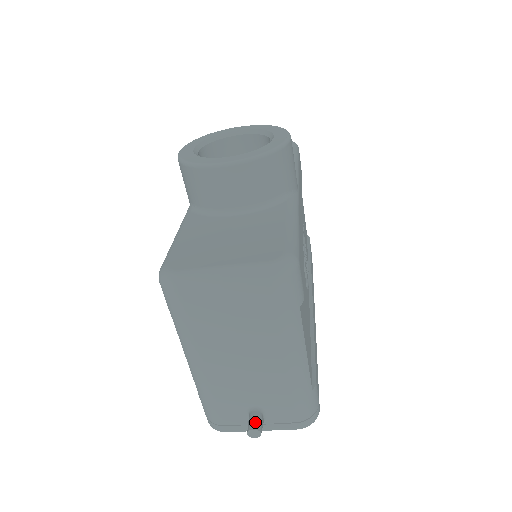
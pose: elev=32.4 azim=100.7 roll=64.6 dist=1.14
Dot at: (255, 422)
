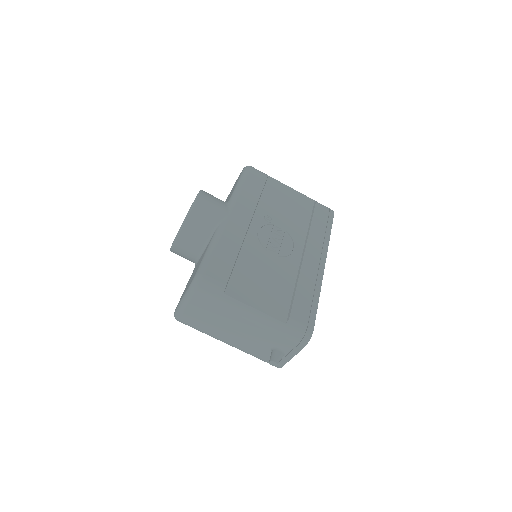
Dot at: (271, 357)
